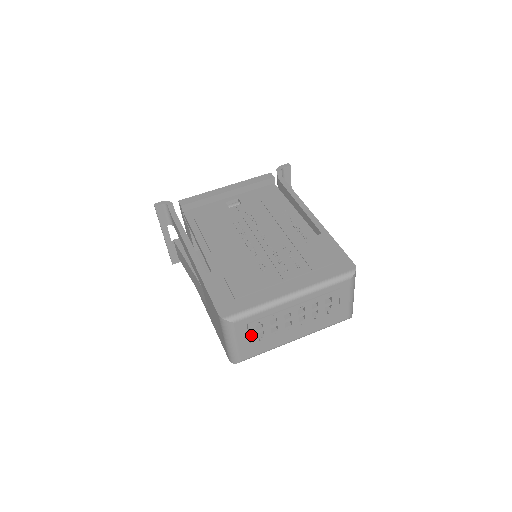
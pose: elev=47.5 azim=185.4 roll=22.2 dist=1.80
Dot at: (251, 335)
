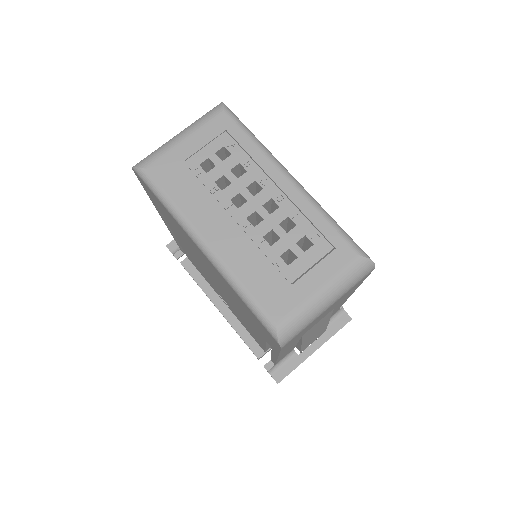
Dot at: (204, 150)
